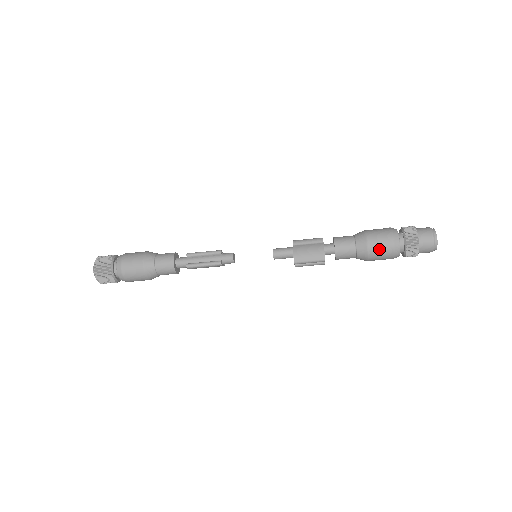
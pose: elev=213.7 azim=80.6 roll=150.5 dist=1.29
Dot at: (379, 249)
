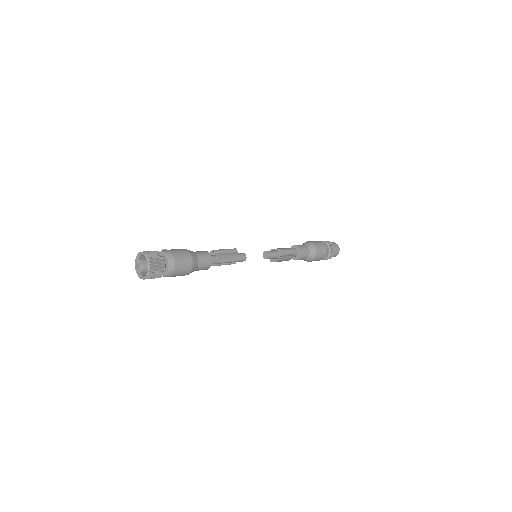
Dot at: occluded
